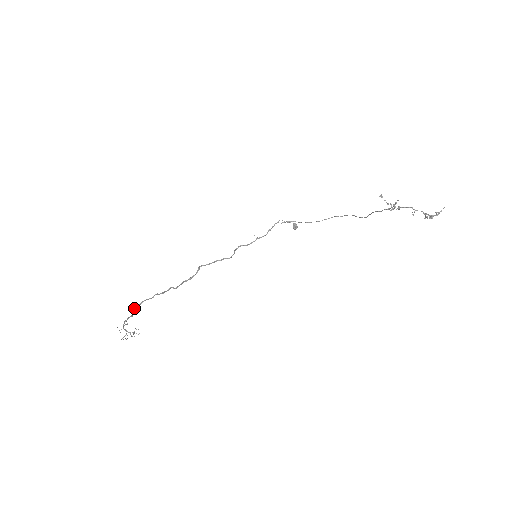
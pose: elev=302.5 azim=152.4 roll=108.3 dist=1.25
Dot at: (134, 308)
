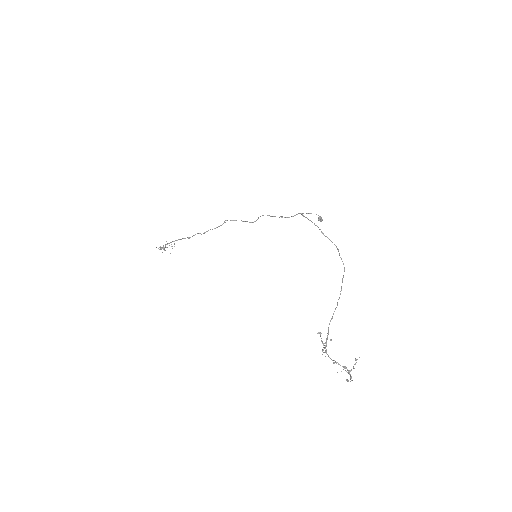
Dot at: occluded
